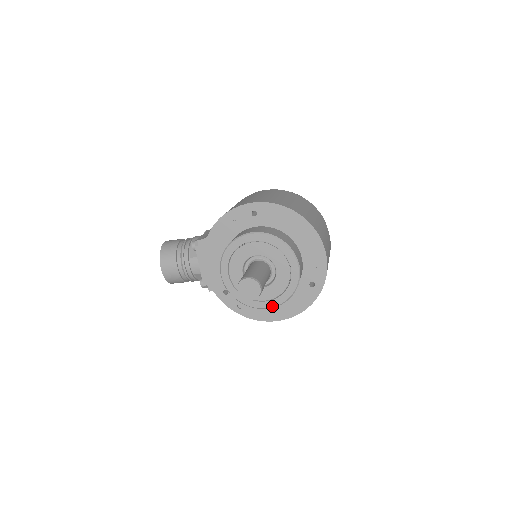
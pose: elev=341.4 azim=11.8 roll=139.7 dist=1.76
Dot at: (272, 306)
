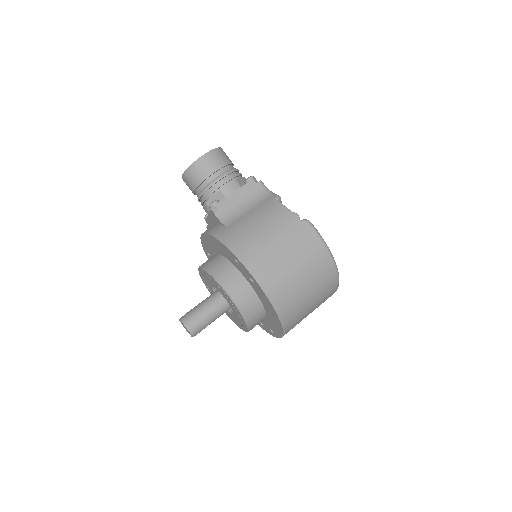
Dot at: occluded
